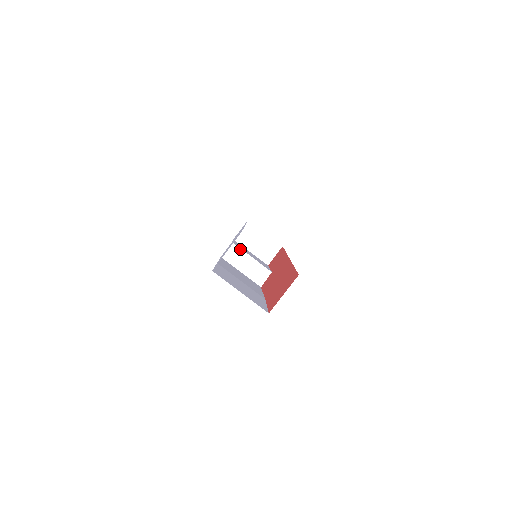
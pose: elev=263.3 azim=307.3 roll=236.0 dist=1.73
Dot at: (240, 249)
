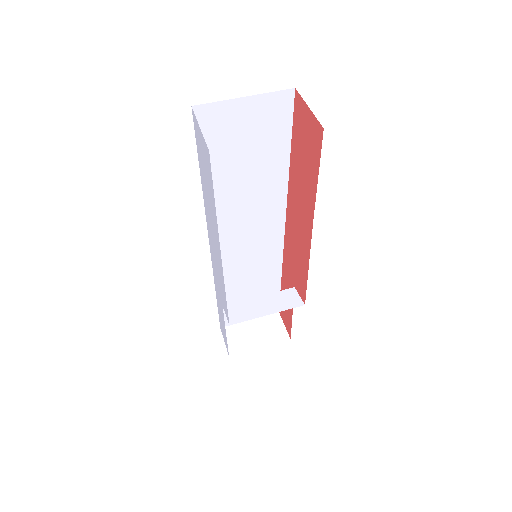
Dot at: (238, 303)
